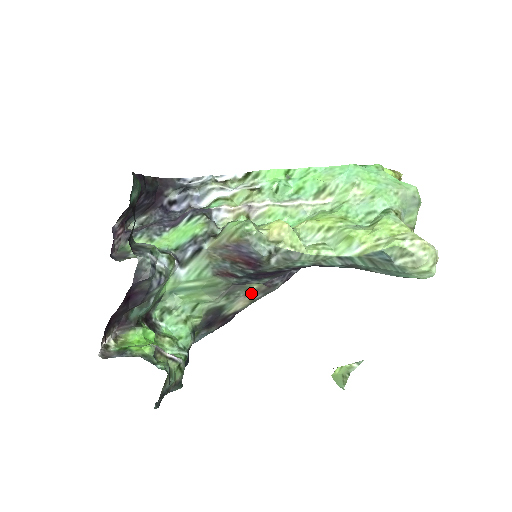
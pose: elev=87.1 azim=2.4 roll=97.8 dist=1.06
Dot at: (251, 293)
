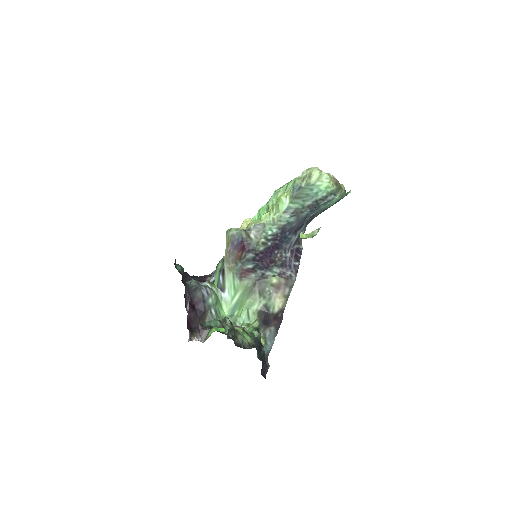
Dot at: (278, 289)
